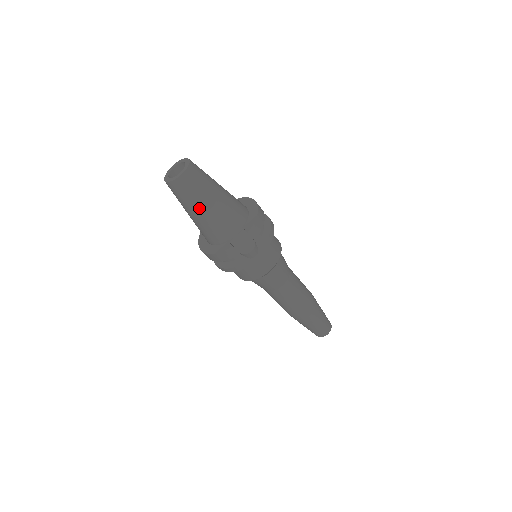
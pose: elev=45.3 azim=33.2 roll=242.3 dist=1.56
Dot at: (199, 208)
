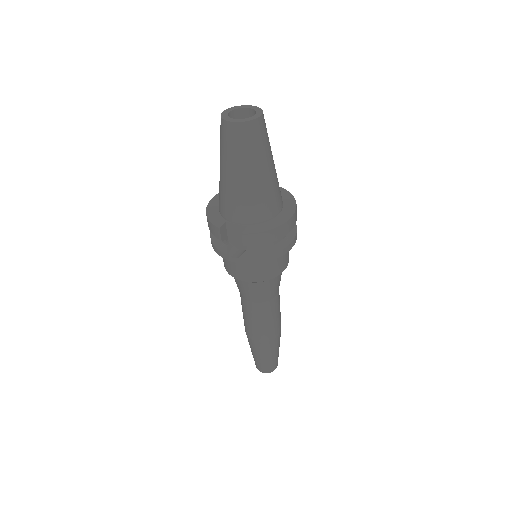
Dot at: (225, 167)
